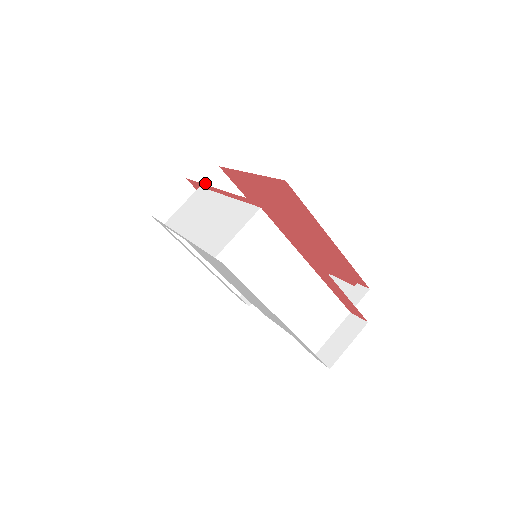
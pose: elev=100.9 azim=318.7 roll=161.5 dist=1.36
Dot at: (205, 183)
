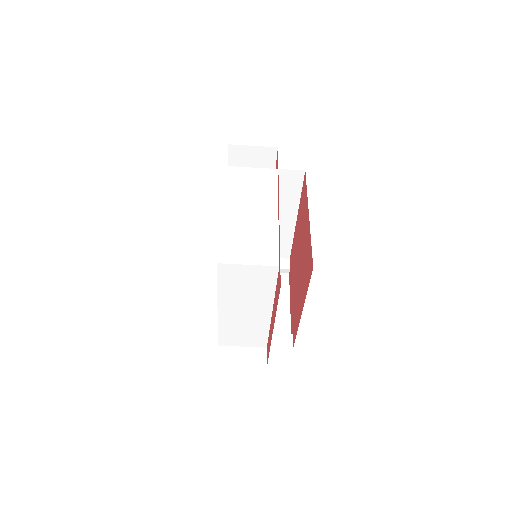
Dot at: (284, 170)
